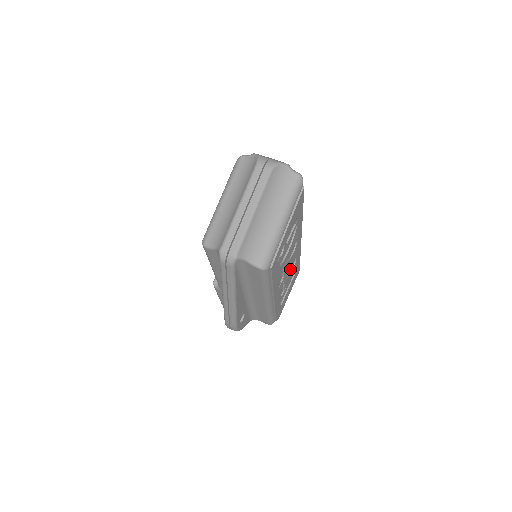
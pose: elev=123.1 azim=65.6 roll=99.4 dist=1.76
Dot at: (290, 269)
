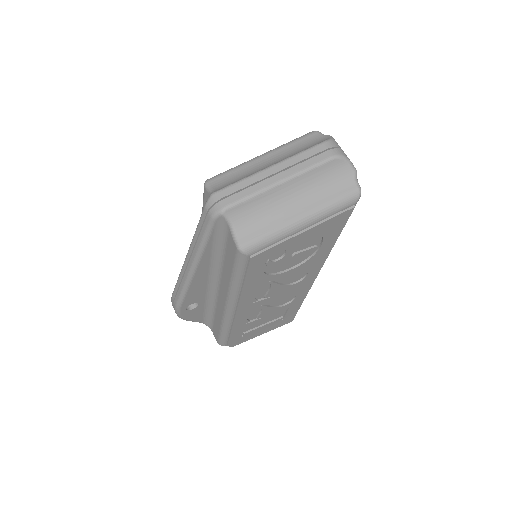
Dot at: (281, 302)
